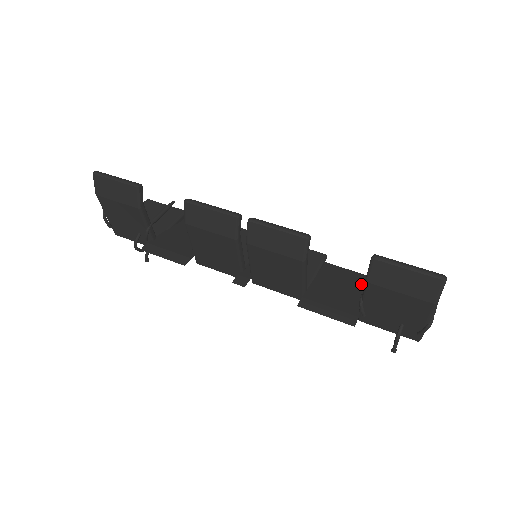
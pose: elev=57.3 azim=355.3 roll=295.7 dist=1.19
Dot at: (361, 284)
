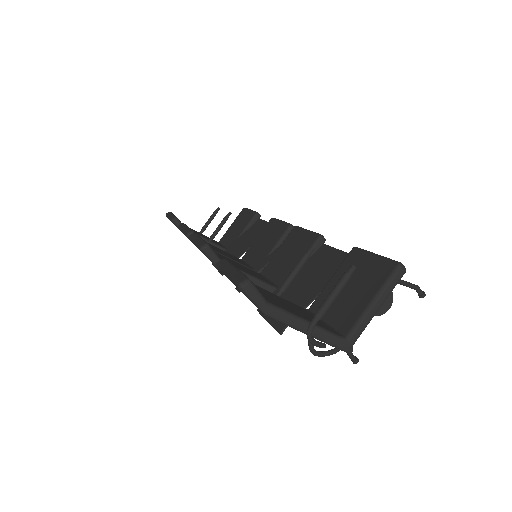
Dot at: (332, 270)
